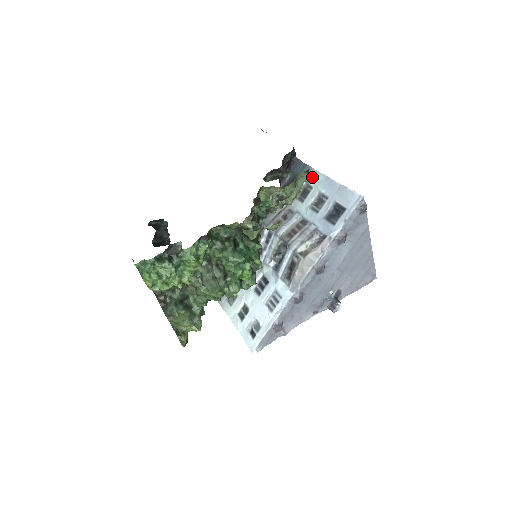
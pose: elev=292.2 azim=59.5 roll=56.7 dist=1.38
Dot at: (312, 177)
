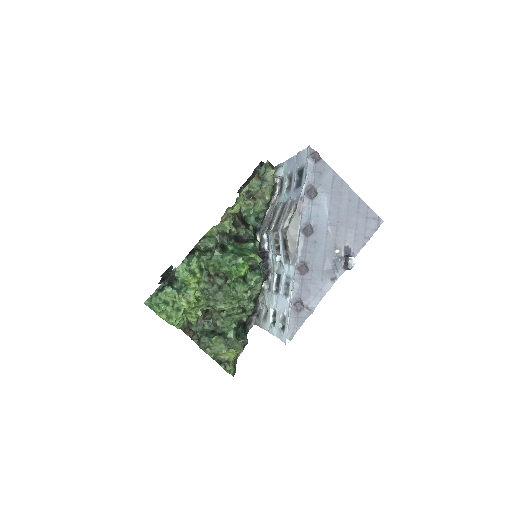
Dot at: (279, 169)
